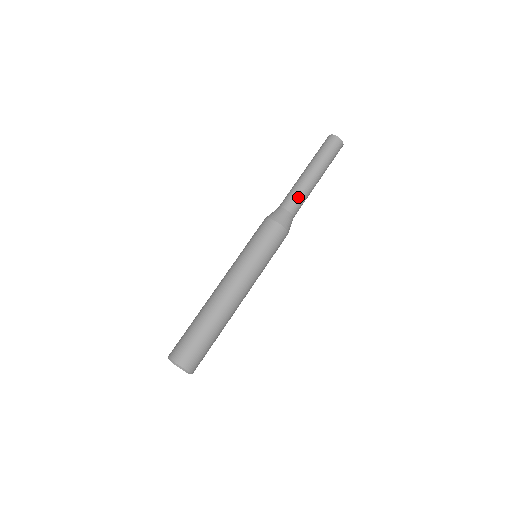
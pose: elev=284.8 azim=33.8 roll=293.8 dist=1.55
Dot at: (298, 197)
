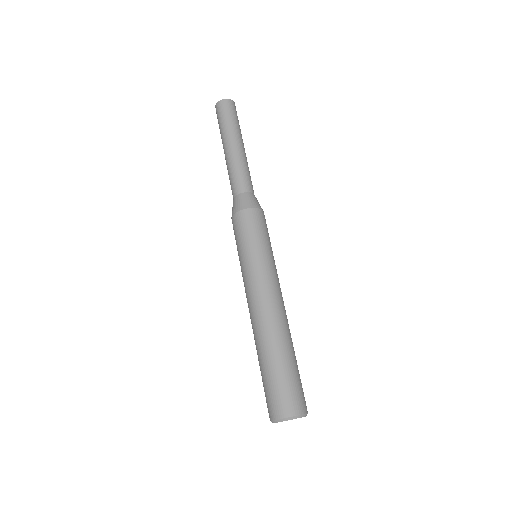
Dot at: (233, 177)
